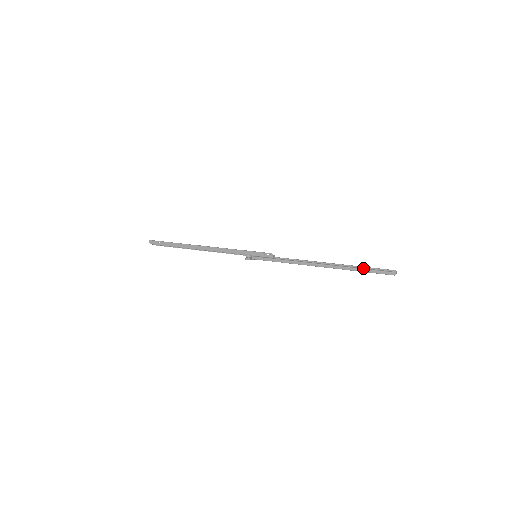
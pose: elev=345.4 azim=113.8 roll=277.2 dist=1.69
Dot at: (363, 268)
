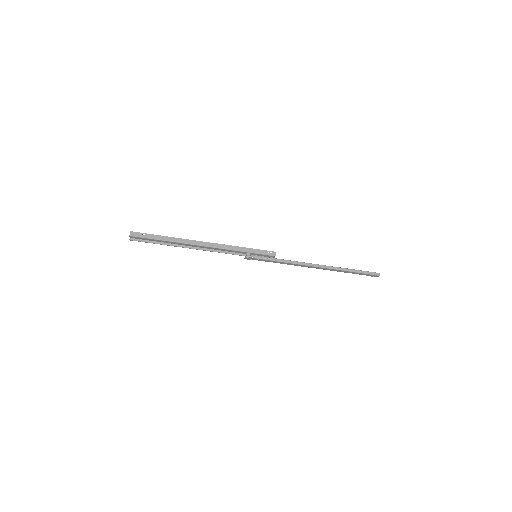
Dot at: (354, 269)
